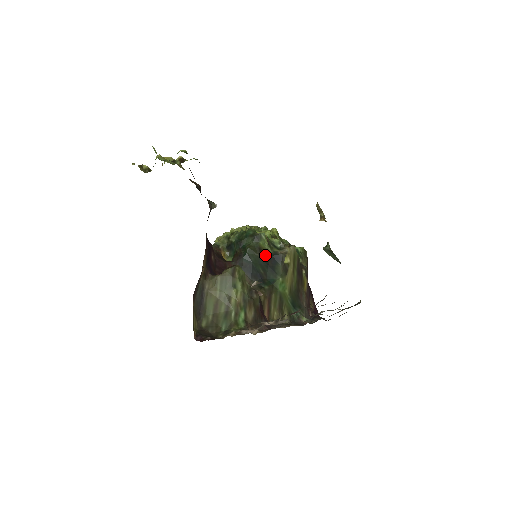
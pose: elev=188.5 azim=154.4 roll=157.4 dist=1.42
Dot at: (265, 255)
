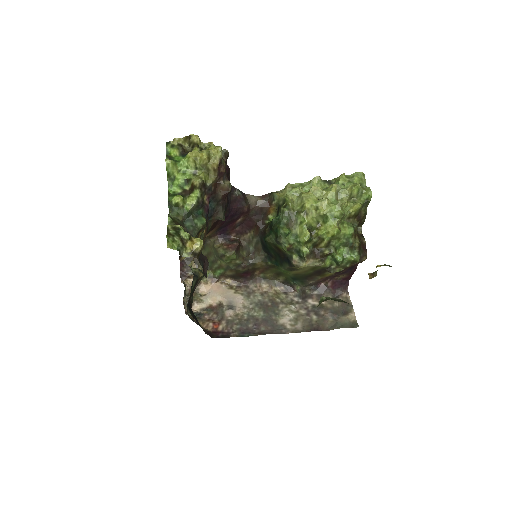
Dot at: (281, 252)
